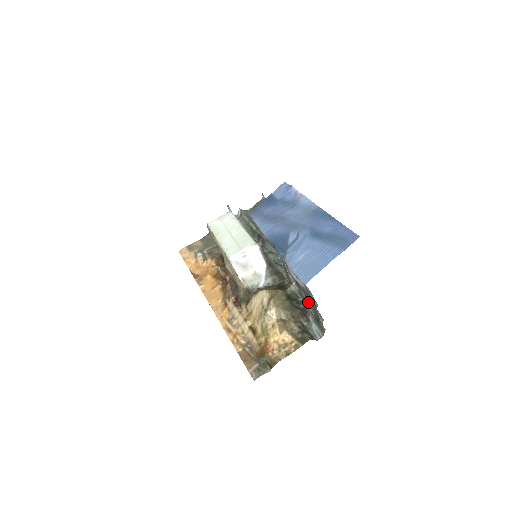
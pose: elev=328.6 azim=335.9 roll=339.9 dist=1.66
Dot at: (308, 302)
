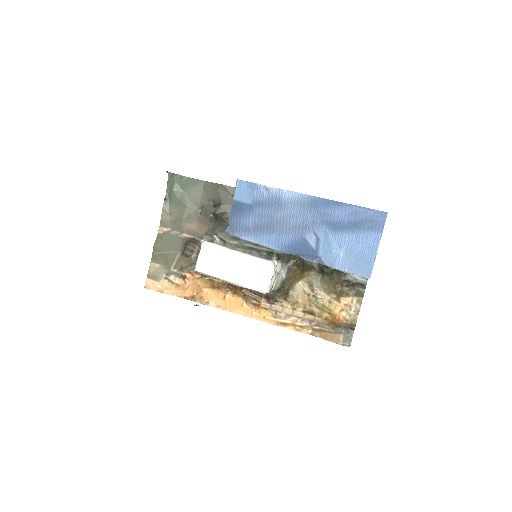
Dot at: occluded
